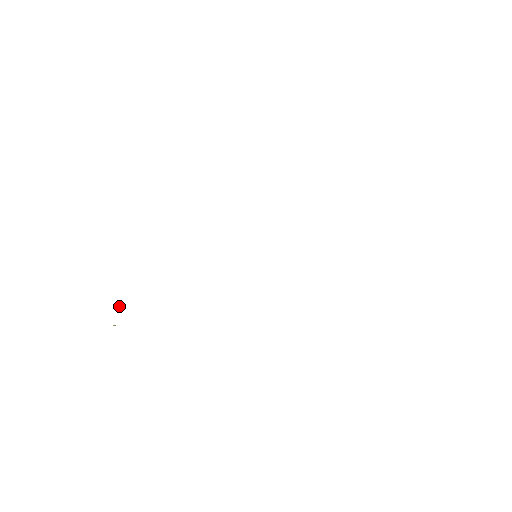
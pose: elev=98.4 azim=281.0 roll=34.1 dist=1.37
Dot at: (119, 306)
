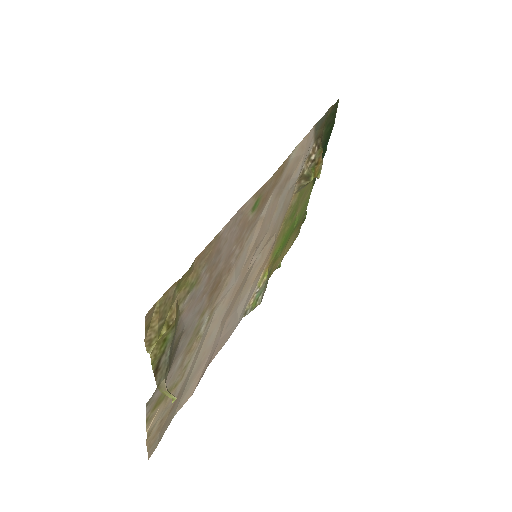
Dot at: occluded
